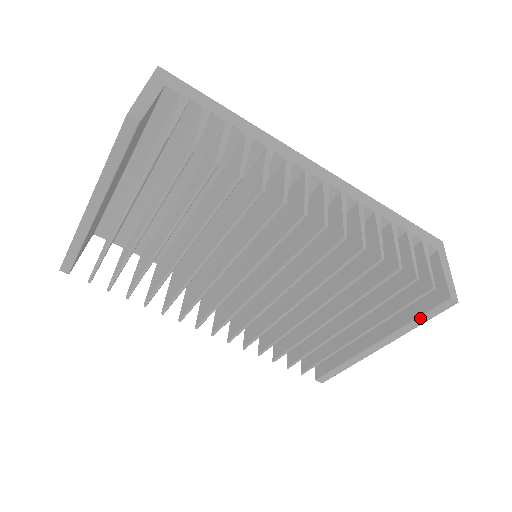
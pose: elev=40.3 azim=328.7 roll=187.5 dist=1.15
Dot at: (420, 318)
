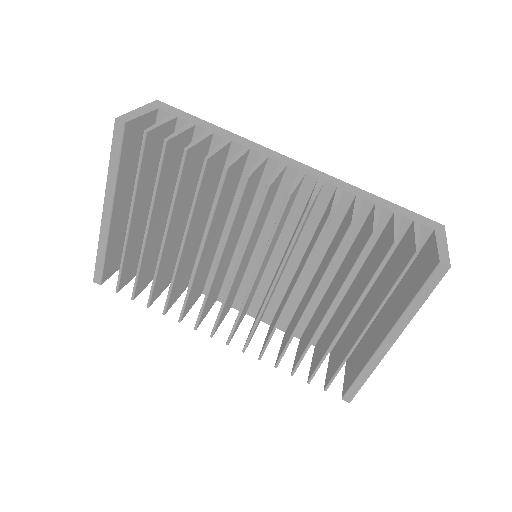
Dot at: (419, 295)
